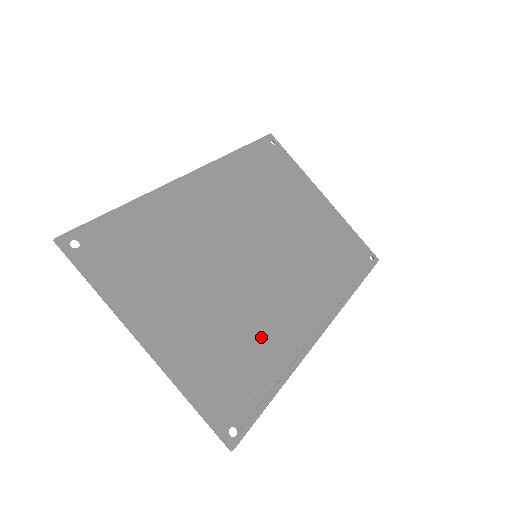
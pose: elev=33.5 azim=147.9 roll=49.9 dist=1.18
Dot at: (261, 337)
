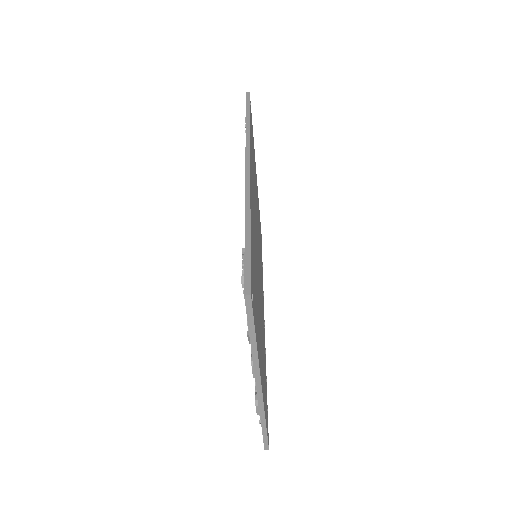
Dot at: occluded
